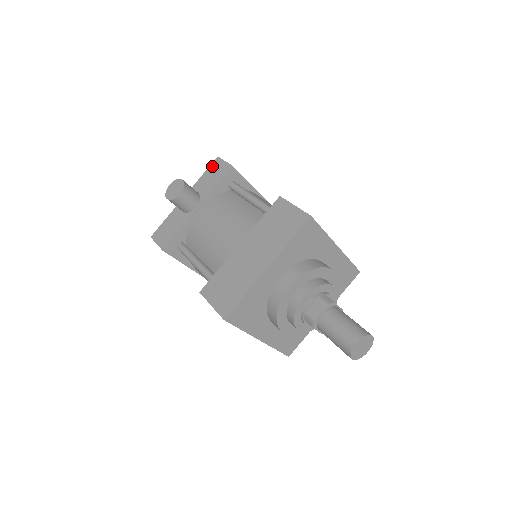
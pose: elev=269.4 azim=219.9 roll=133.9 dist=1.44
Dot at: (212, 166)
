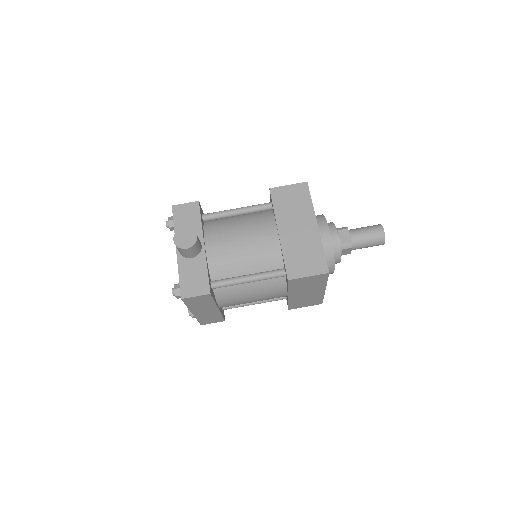
Dot at: (176, 214)
